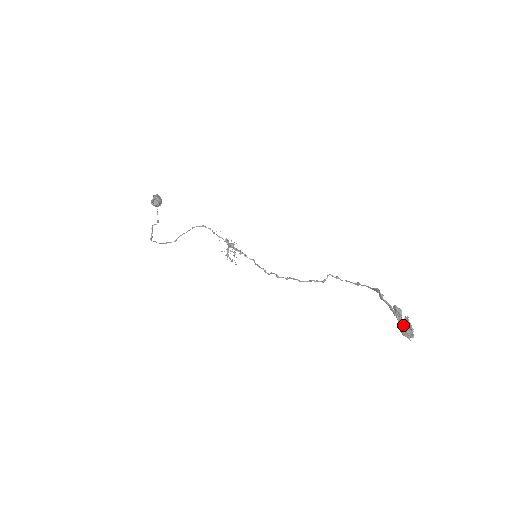
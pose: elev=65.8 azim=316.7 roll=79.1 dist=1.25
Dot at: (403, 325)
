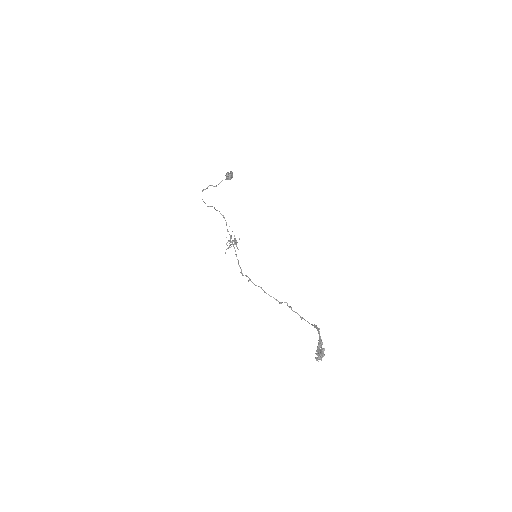
Dot at: (319, 351)
